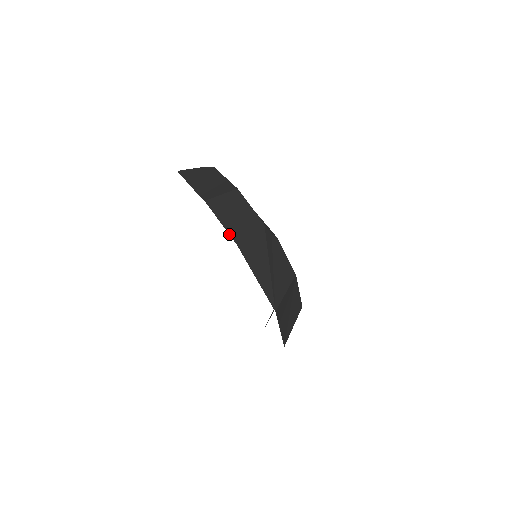
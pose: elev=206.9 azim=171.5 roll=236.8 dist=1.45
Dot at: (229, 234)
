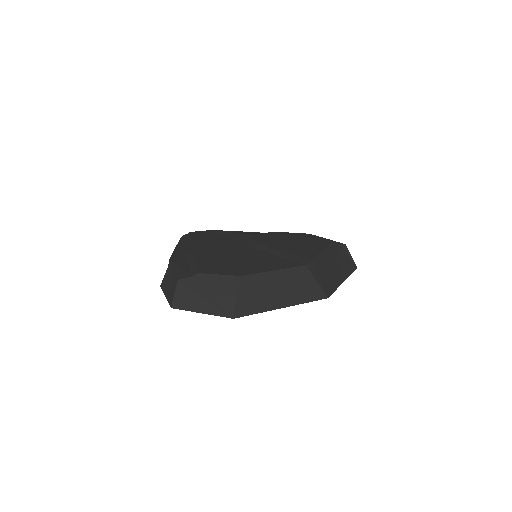
Dot at: occluded
